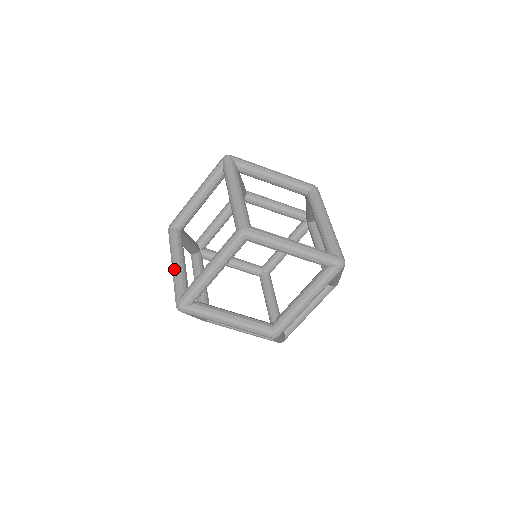
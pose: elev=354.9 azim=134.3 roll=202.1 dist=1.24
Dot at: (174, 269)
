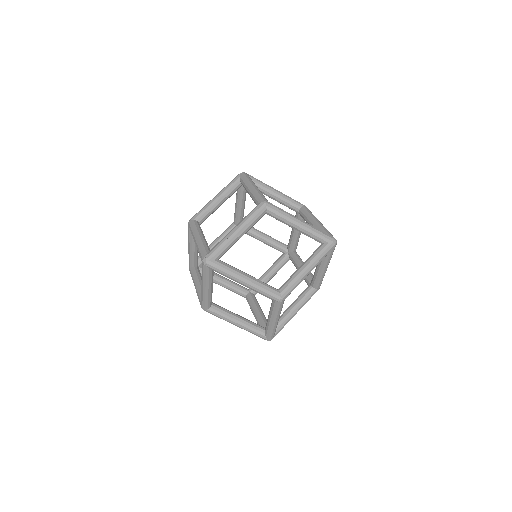
Dot at: (199, 240)
